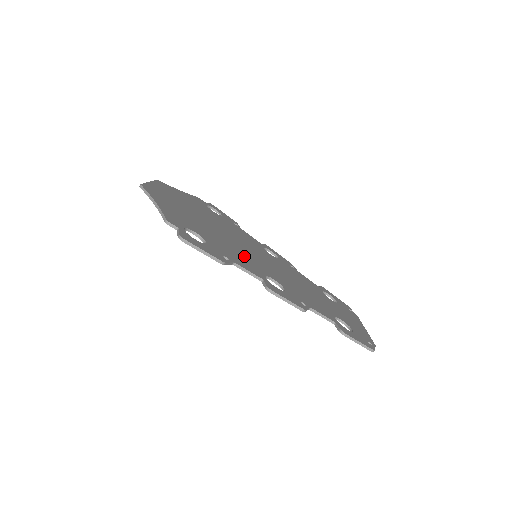
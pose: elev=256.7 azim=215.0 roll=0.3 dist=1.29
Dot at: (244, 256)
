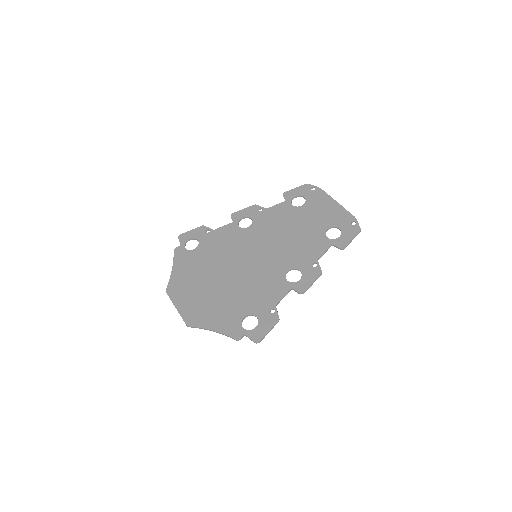
Dot at: (263, 280)
